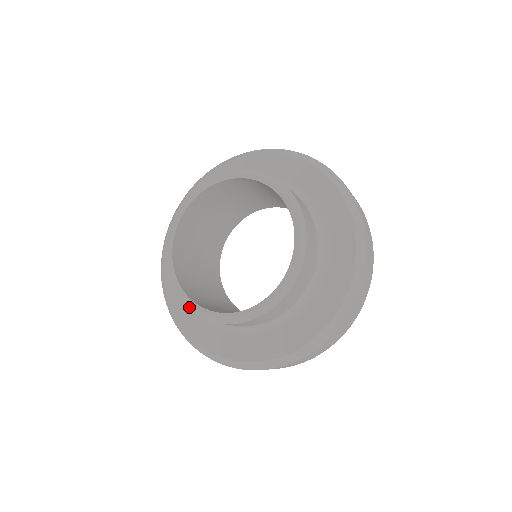
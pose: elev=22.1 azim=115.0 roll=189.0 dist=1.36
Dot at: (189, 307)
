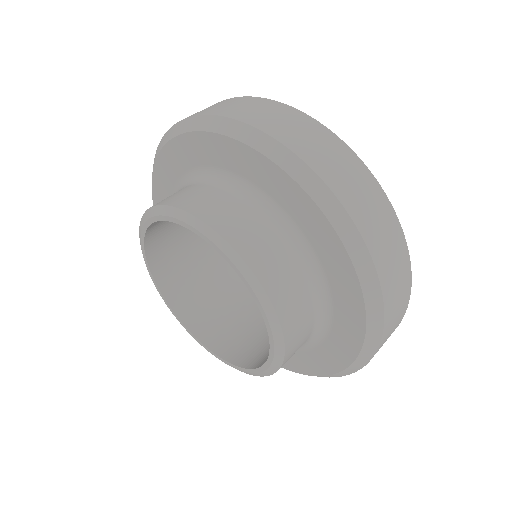
Dot at: (175, 316)
